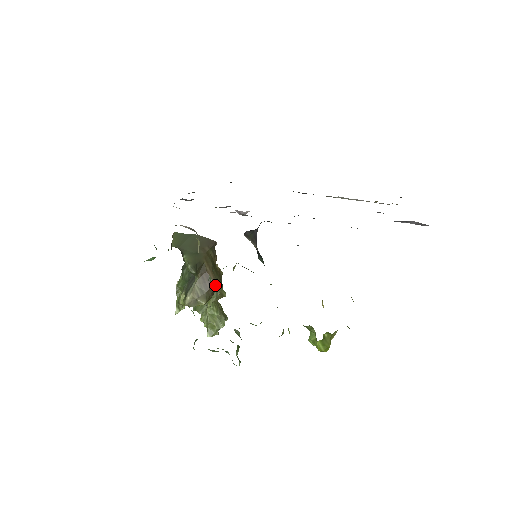
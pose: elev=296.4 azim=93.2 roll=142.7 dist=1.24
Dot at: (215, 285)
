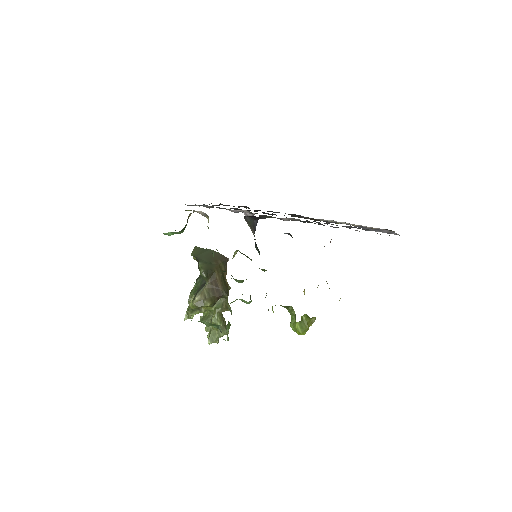
Dot at: occluded
